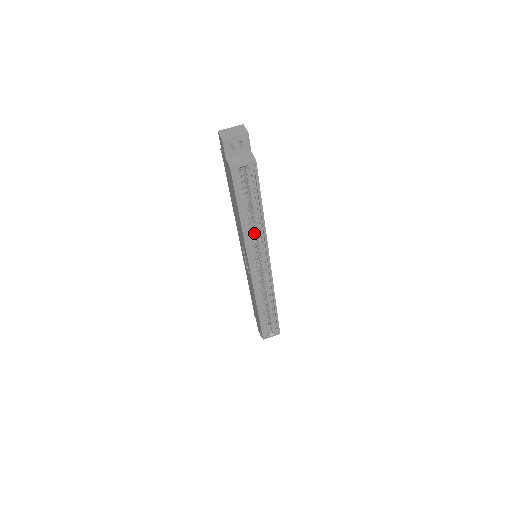
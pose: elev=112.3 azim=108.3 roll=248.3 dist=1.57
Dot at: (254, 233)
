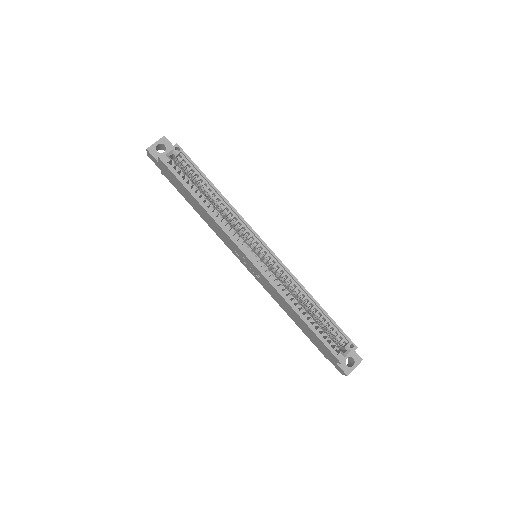
Dot at: (232, 225)
